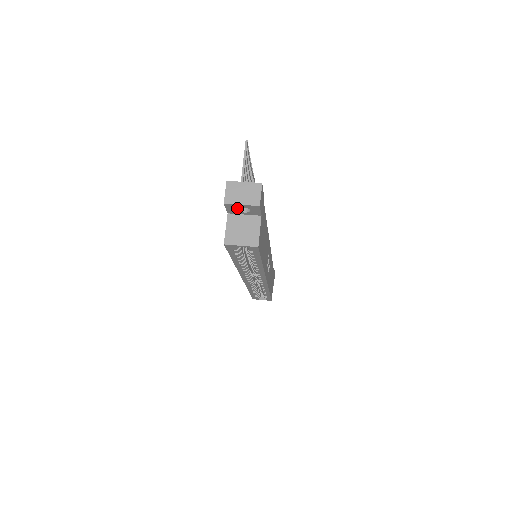
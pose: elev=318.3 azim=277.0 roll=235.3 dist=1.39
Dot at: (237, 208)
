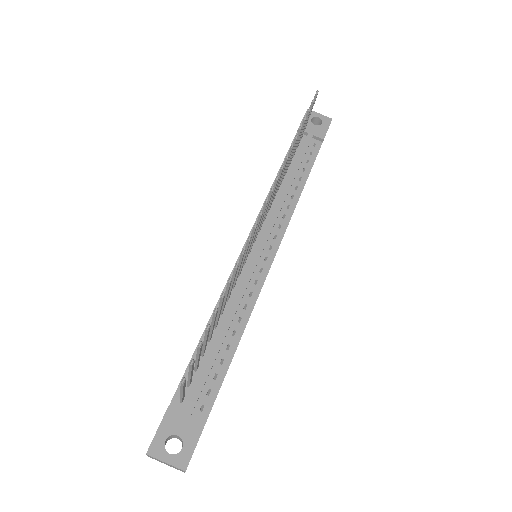
Dot at: occluded
